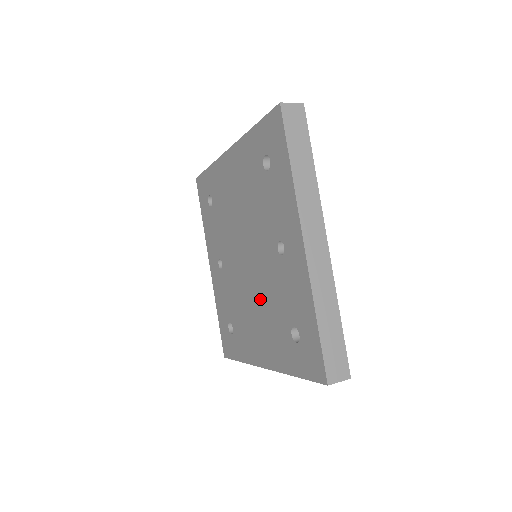
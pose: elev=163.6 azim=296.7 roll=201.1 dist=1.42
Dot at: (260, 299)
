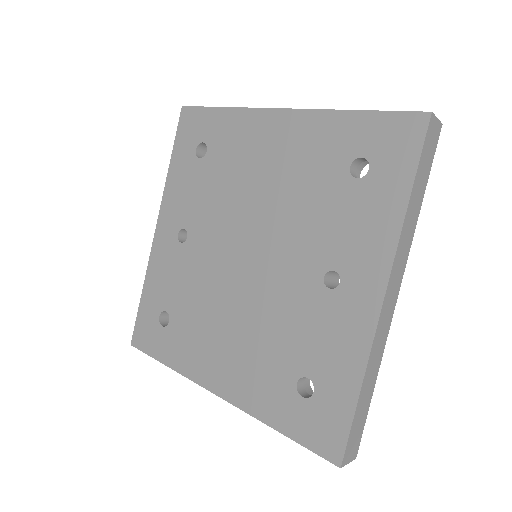
Dot at: (251, 316)
